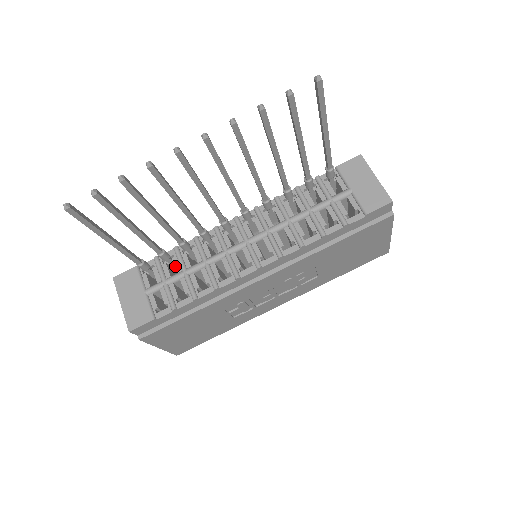
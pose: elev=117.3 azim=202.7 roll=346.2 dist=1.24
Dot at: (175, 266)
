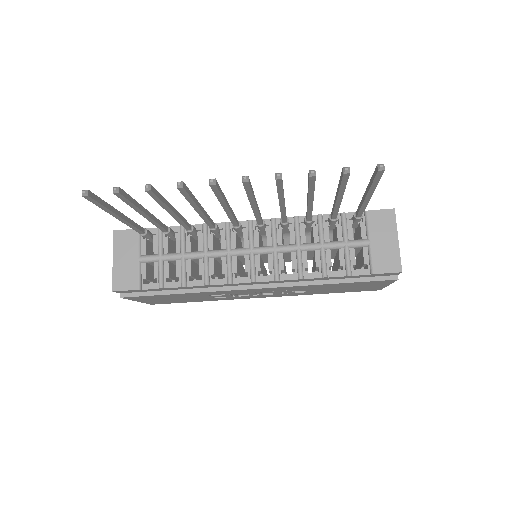
Dot at: (176, 244)
